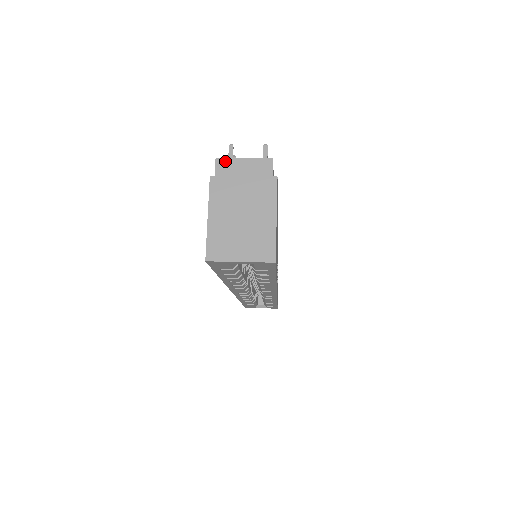
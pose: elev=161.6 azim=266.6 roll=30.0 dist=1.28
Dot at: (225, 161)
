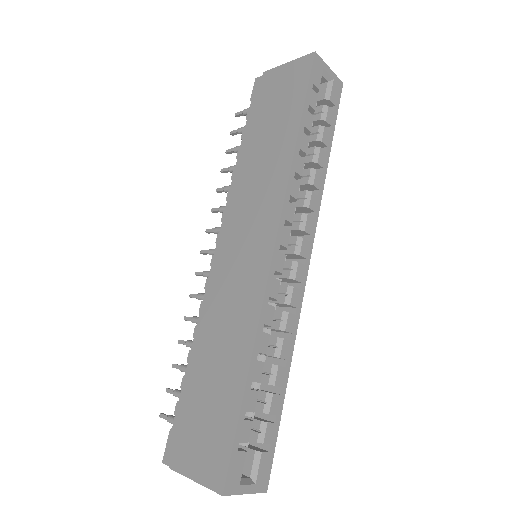
Dot at: occluded
